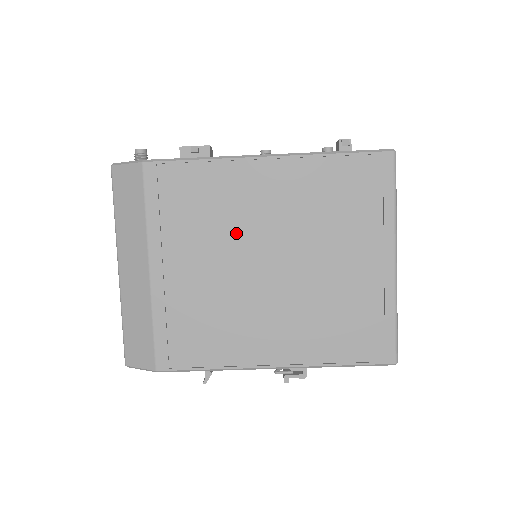
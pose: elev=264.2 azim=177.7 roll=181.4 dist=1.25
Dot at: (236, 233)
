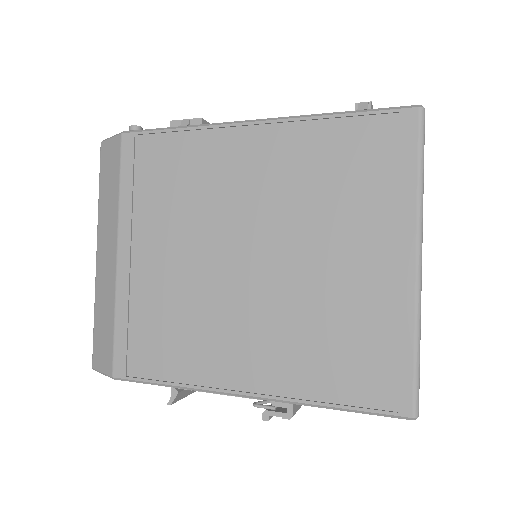
Dot at: (211, 216)
